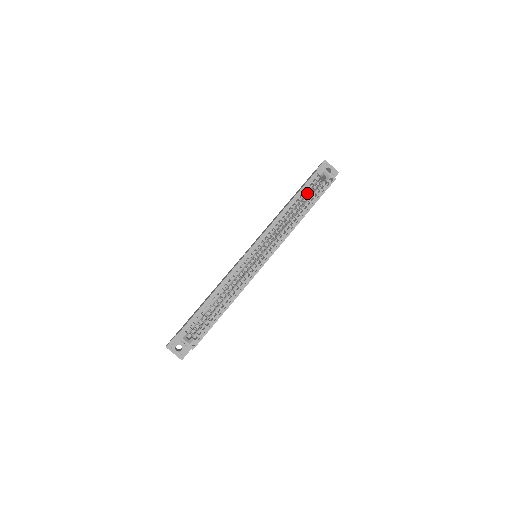
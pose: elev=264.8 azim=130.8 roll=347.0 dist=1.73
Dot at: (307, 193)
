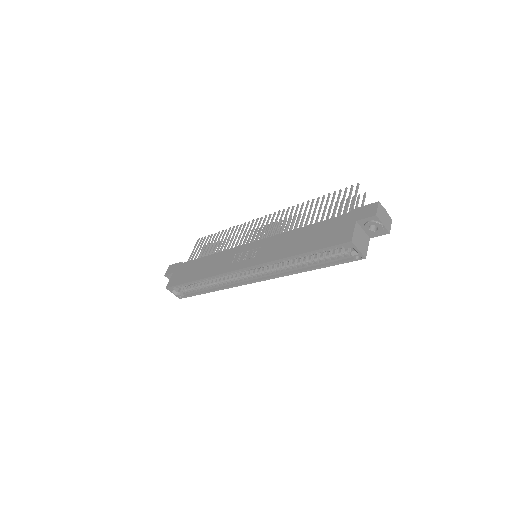
Dot at: (323, 252)
